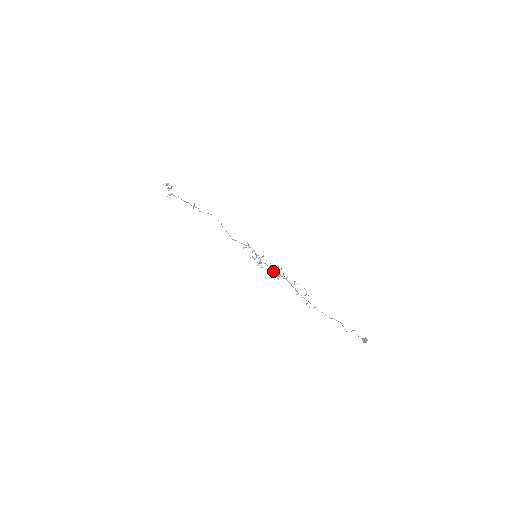
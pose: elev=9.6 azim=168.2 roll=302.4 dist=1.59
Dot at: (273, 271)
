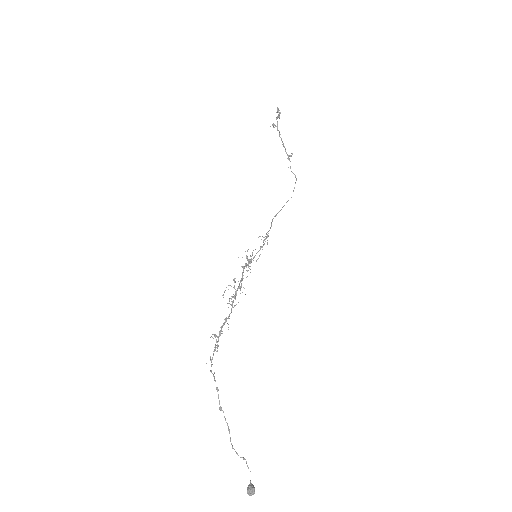
Dot at: occluded
